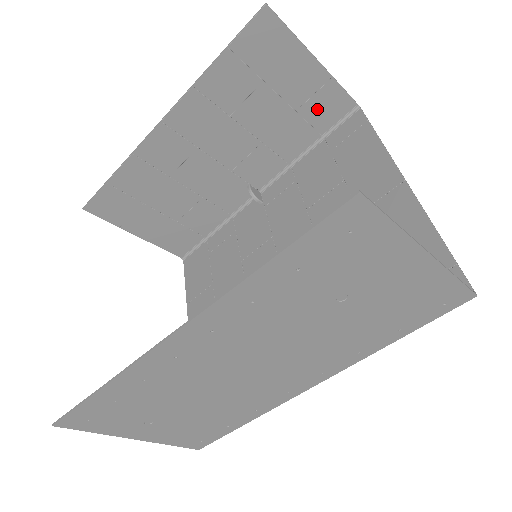
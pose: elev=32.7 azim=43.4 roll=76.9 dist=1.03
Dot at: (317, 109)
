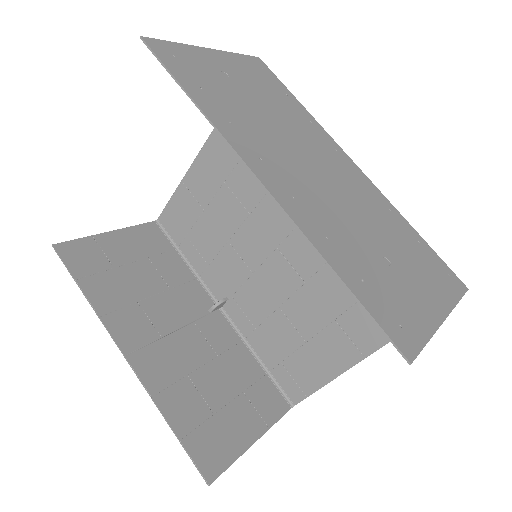
Dot at: (429, 271)
